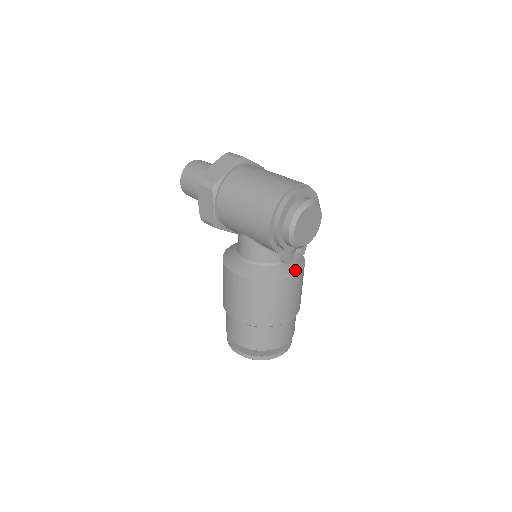
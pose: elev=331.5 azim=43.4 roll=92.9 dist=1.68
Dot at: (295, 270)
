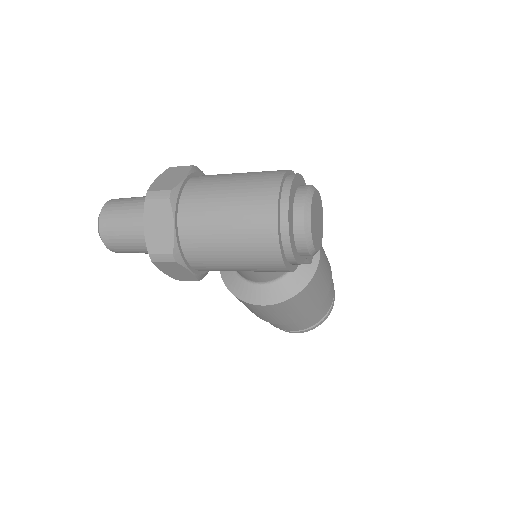
Dot at: occluded
